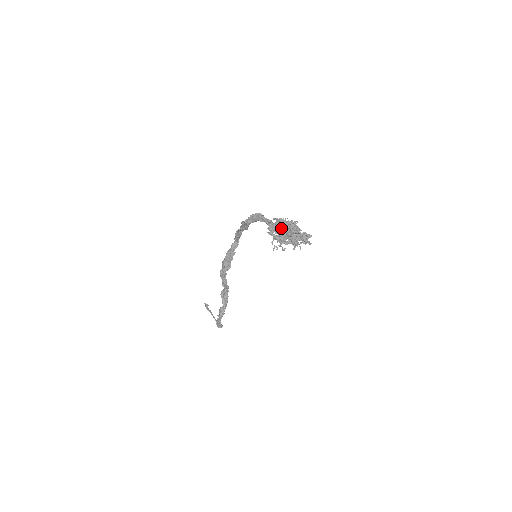
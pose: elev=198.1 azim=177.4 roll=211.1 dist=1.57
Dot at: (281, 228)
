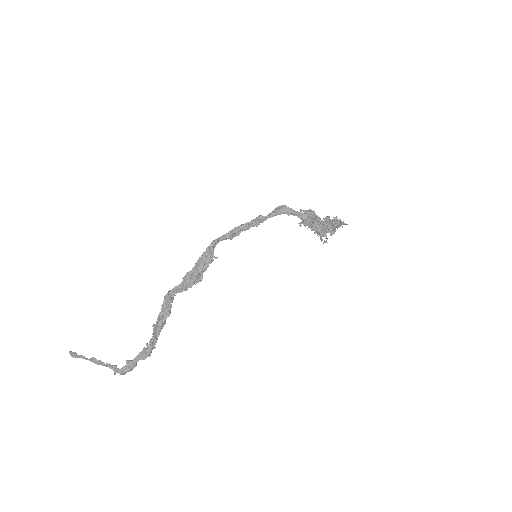
Dot at: (317, 220)
